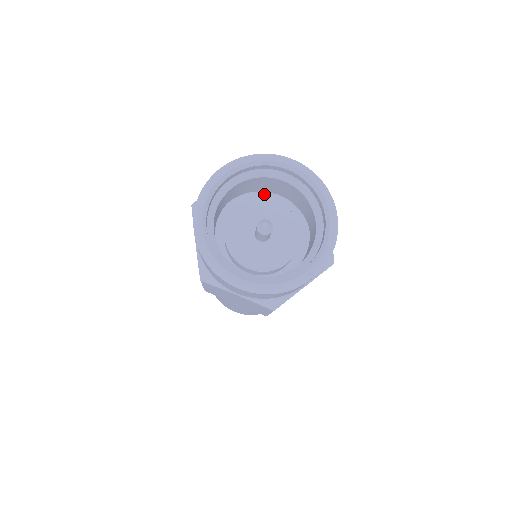
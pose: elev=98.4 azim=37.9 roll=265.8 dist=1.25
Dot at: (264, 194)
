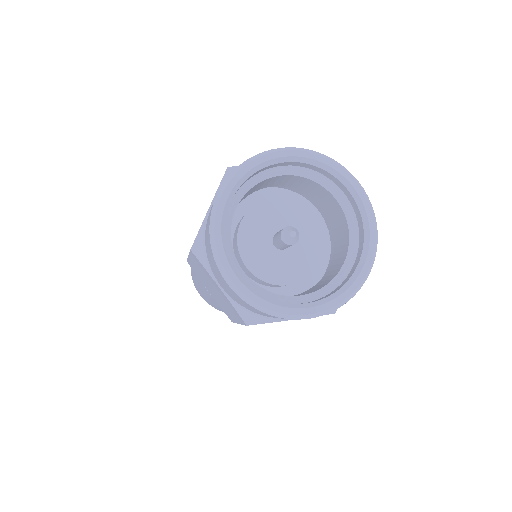
Dot at: (251, 194)
